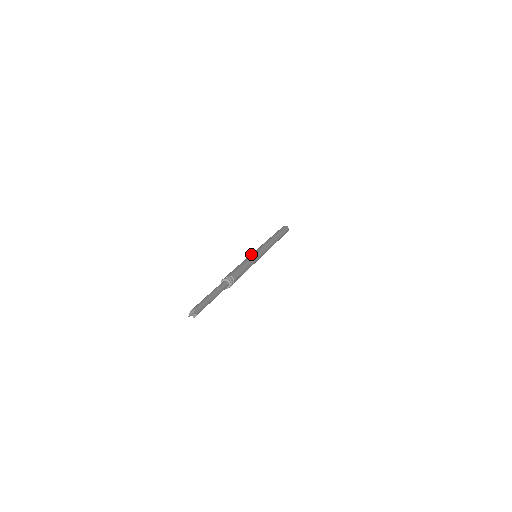
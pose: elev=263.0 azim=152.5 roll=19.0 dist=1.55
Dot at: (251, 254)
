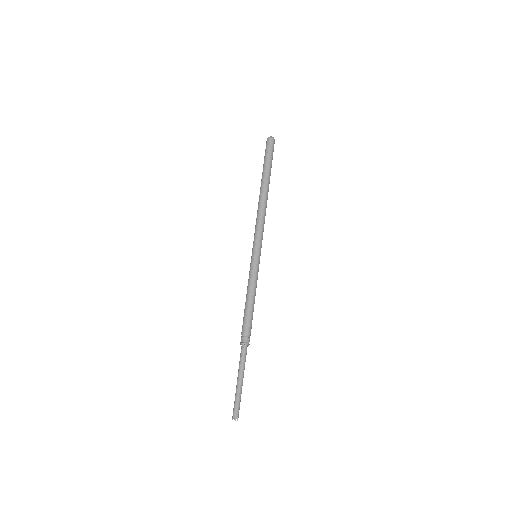
Dot at: (250, 264)
